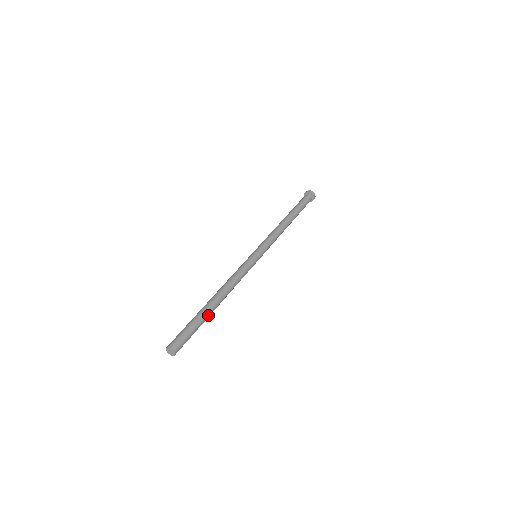
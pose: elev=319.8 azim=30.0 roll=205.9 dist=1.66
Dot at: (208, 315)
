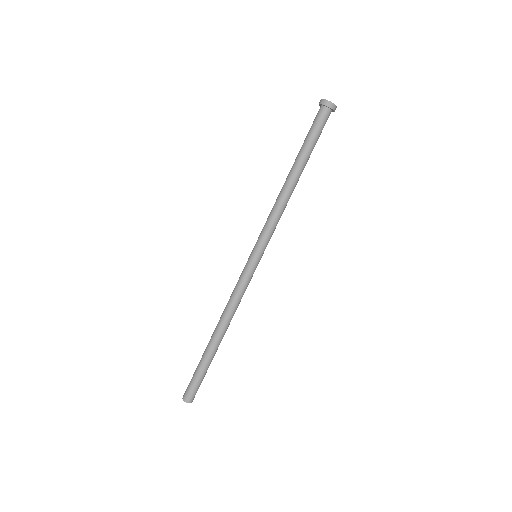
Dot at: occluded
